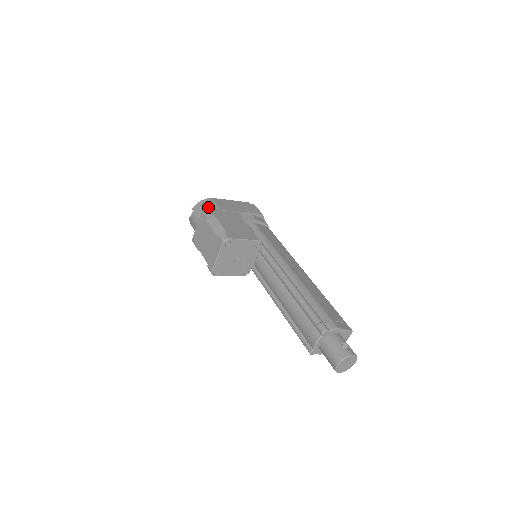
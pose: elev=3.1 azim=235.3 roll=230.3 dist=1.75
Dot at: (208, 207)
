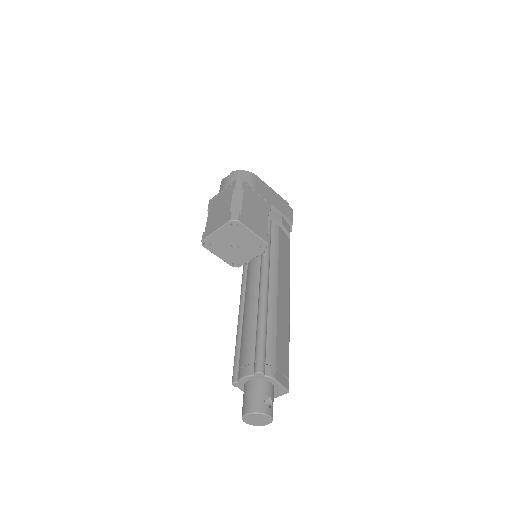
Dot at: (245, 180)
